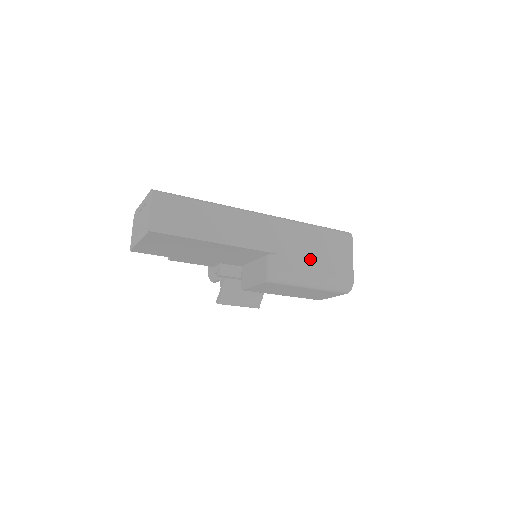
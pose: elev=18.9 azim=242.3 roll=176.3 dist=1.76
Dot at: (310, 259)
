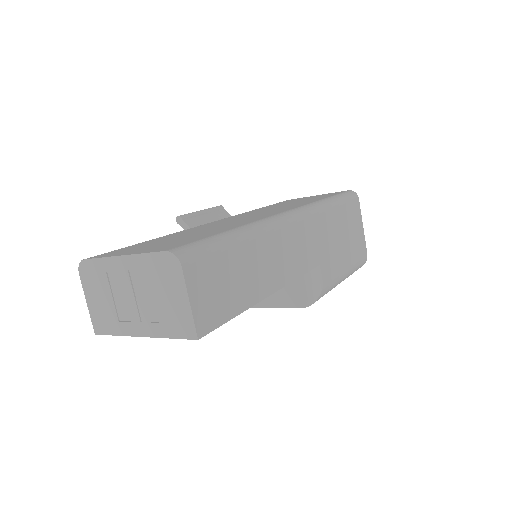
Dot at: (340, 252)
